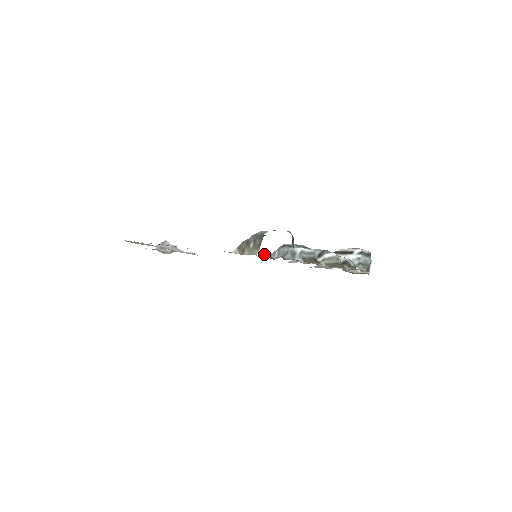
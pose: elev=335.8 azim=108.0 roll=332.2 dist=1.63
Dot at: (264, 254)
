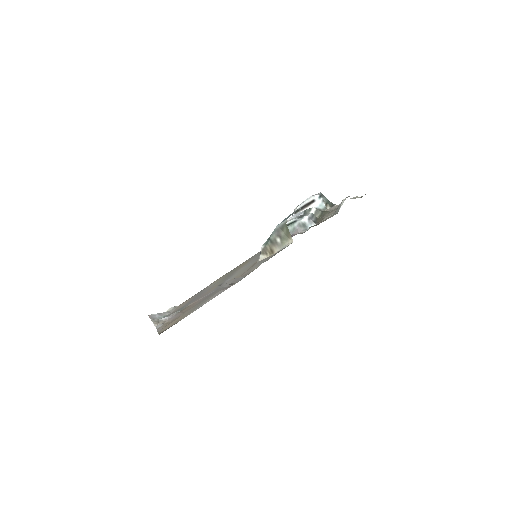
Dot at: occluded
